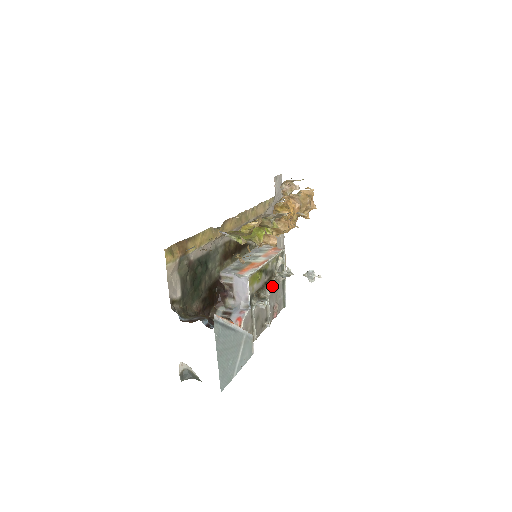
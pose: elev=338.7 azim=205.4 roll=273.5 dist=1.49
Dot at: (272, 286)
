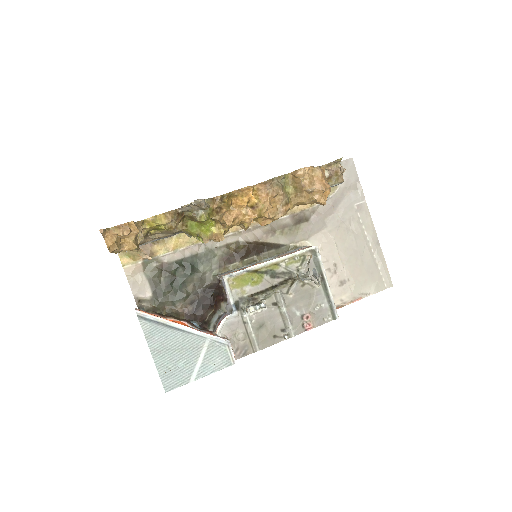
Dot at: (292, 291)
